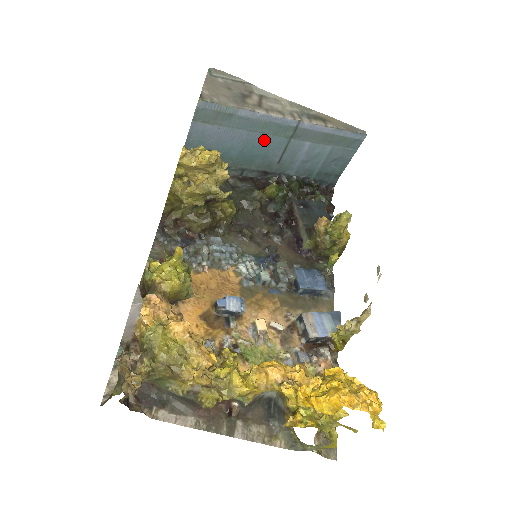
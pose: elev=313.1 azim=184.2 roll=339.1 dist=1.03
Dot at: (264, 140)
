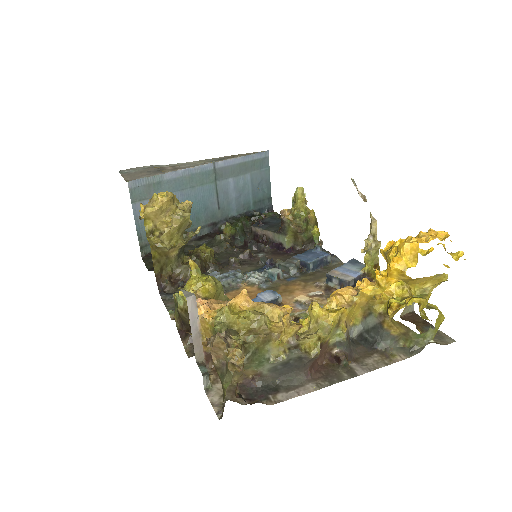
Dot at: (197, 193)
